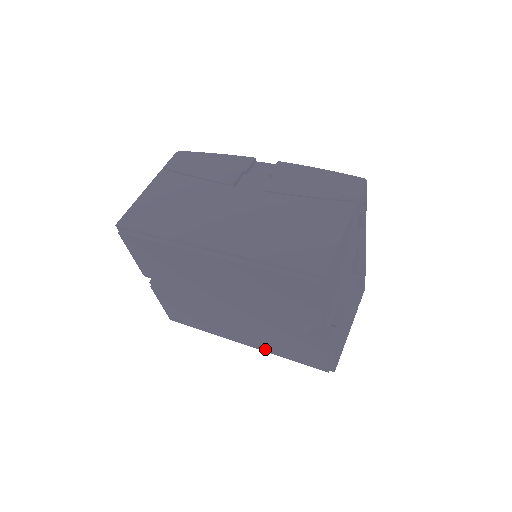
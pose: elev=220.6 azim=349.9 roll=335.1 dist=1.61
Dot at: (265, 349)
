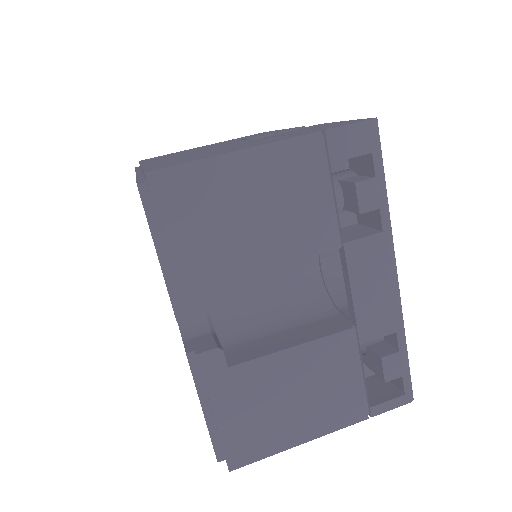
Dot at: occluded
